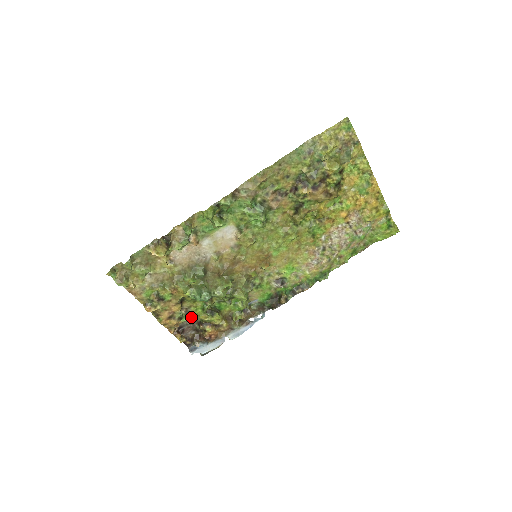
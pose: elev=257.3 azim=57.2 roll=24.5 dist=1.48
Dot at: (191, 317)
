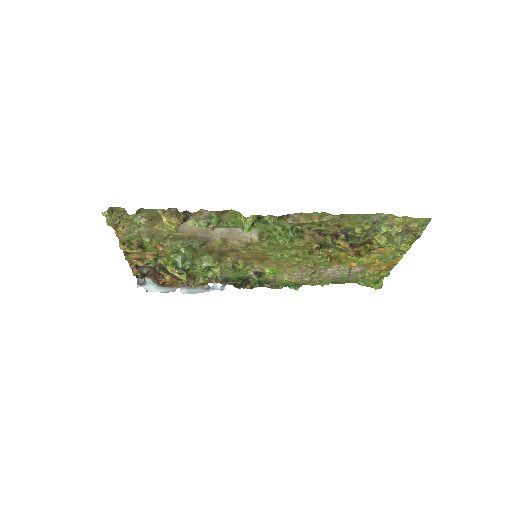
Dot at: occluded
